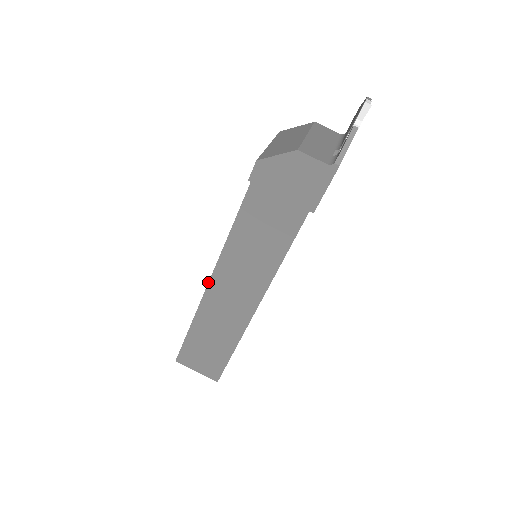
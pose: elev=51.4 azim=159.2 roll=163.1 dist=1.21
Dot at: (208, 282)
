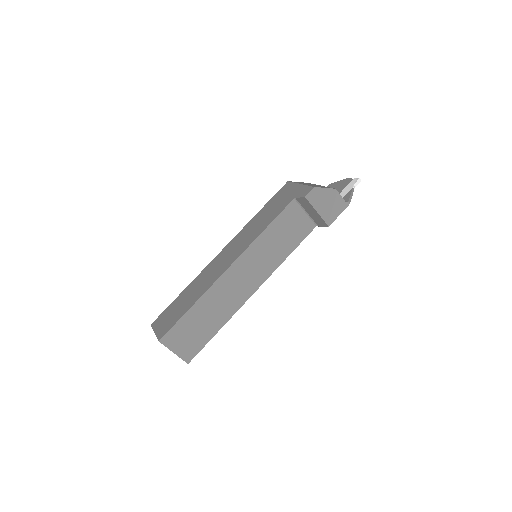
Dot at: (229, 266)
